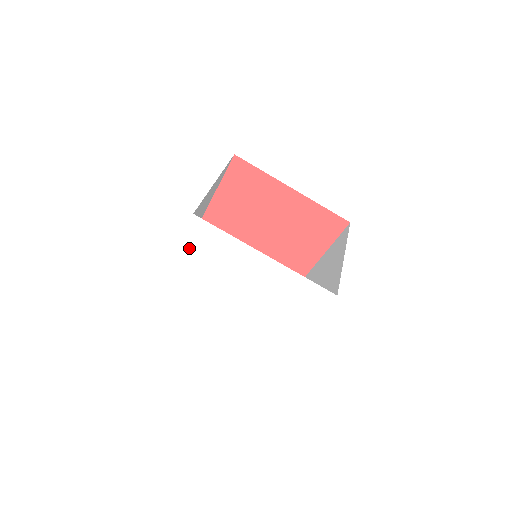
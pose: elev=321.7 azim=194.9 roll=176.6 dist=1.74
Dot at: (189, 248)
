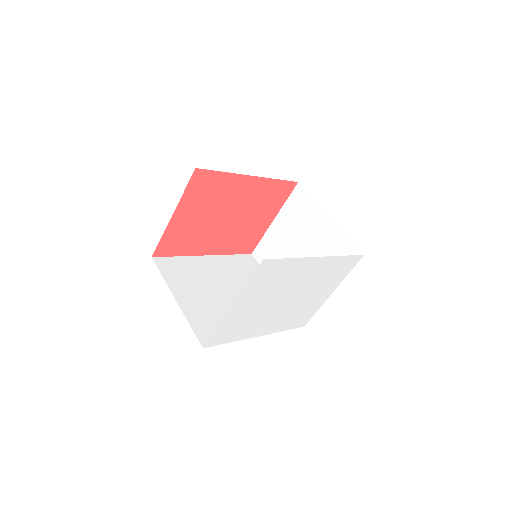
Dot at: (250, 291)
